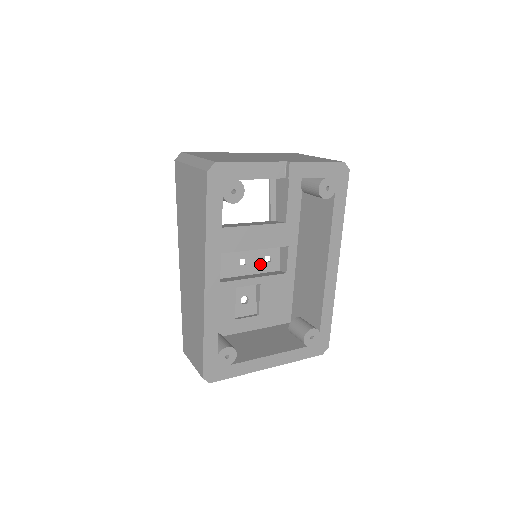
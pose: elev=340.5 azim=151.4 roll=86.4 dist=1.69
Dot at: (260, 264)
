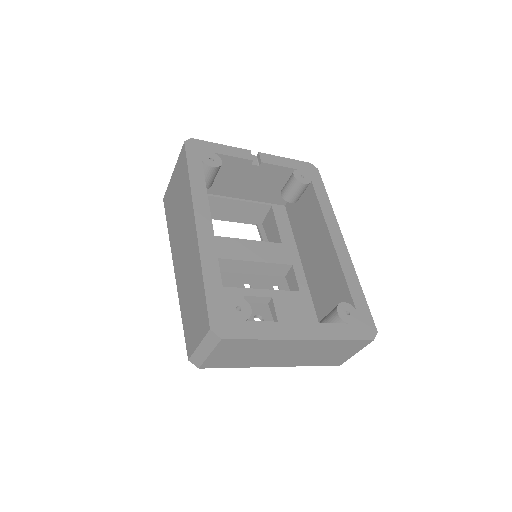
Dot at: occluded
